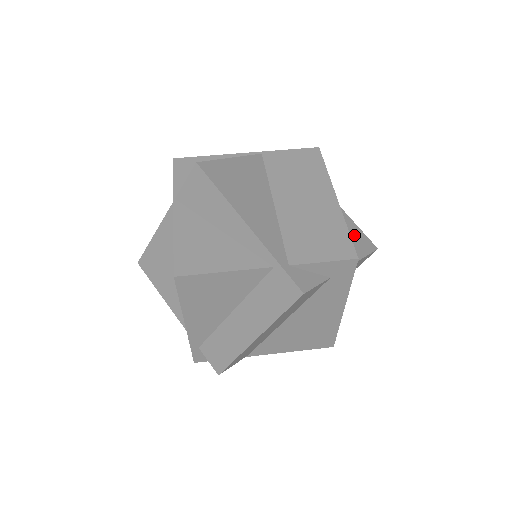
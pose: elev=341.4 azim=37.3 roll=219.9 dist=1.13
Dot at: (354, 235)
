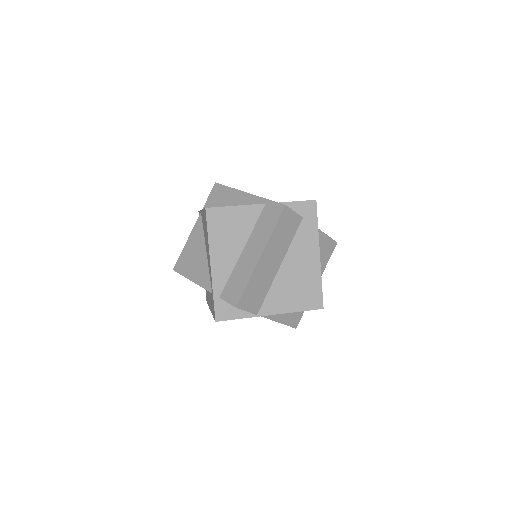
Dot at: occluded
